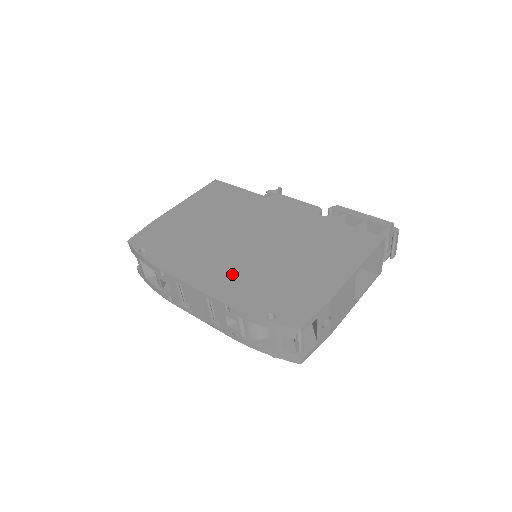
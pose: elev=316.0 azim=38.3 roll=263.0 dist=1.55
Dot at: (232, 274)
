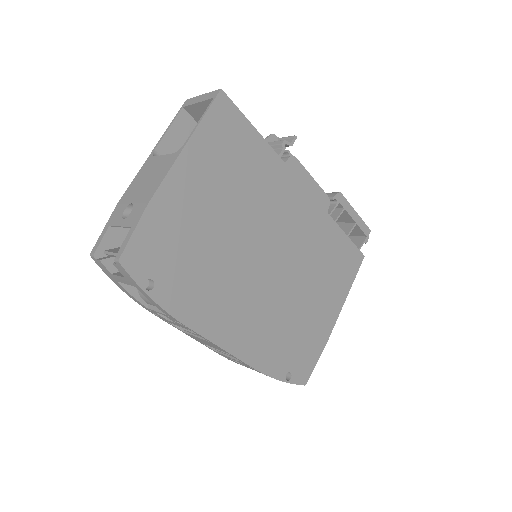
Dot at: (258, 323)
